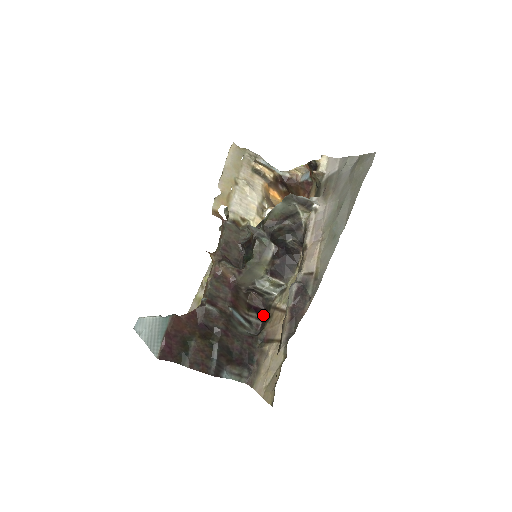
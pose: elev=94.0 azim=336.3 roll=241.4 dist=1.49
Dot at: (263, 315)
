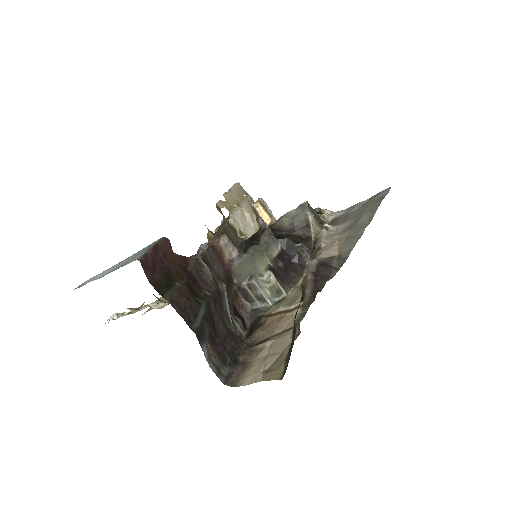
Dot at: (248, 330)
